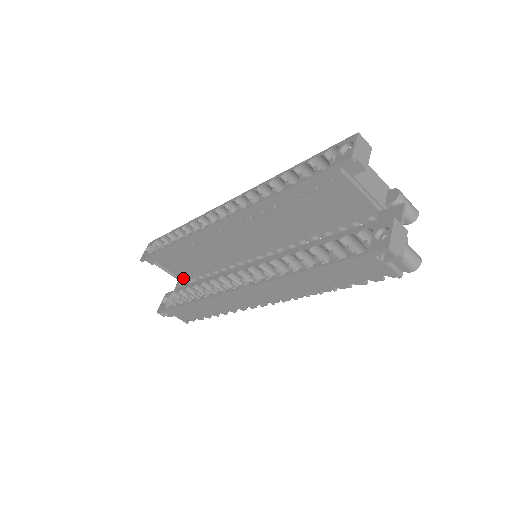
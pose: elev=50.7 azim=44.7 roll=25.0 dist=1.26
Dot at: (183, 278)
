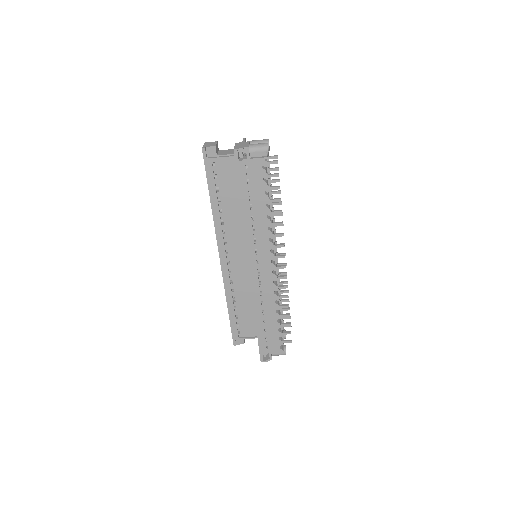
Dot at: occluded
